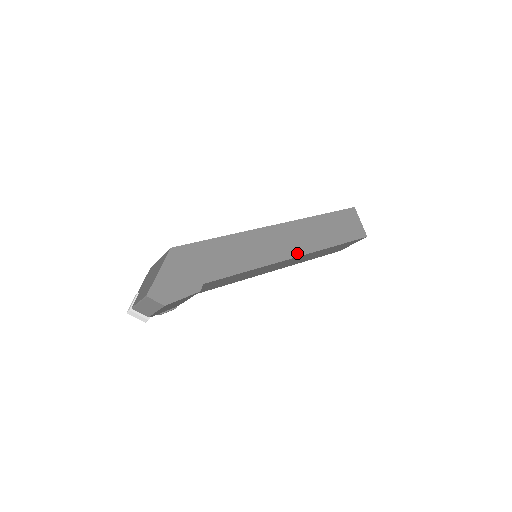
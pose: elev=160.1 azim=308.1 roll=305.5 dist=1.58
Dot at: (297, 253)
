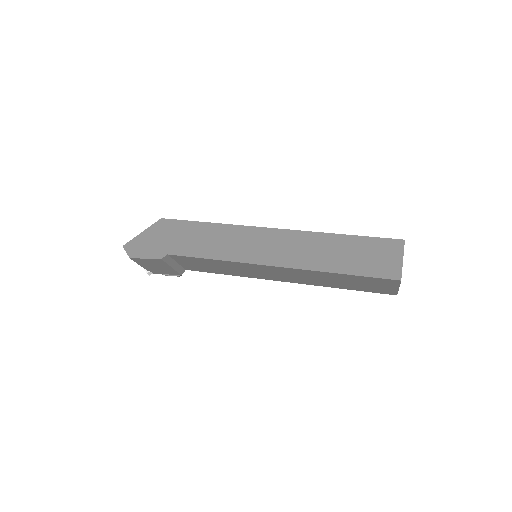
Dot at: (279, 263)
